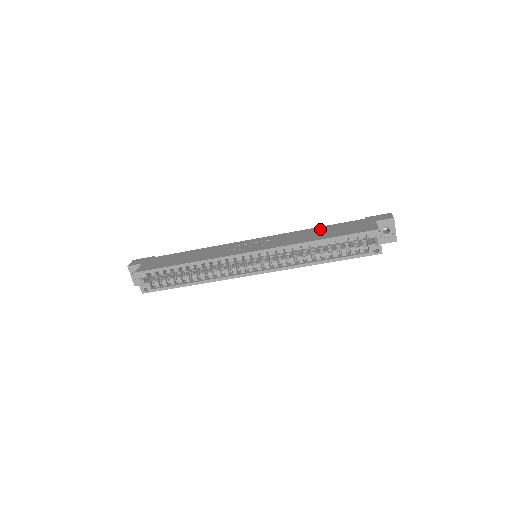
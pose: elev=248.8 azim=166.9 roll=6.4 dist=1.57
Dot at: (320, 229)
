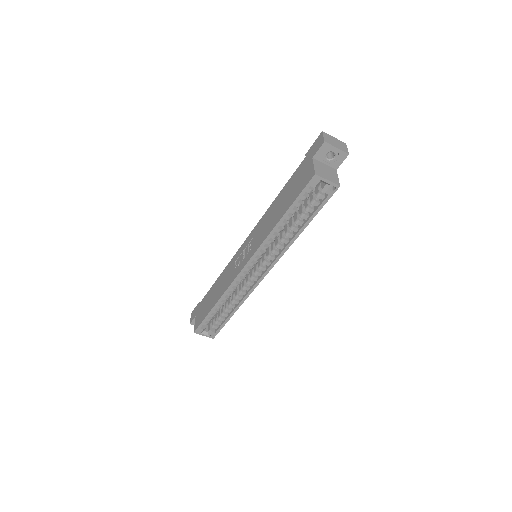
Dot at: (278, 199)
